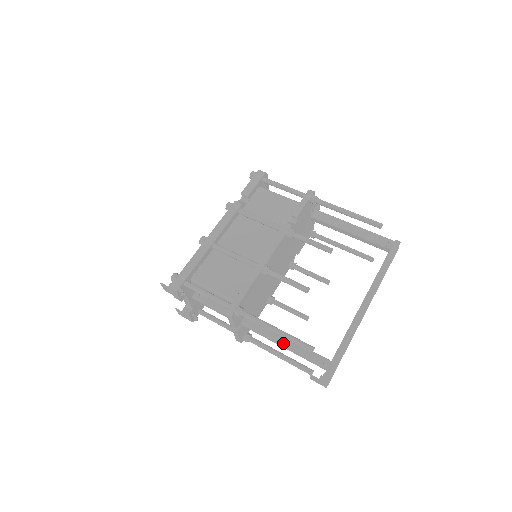
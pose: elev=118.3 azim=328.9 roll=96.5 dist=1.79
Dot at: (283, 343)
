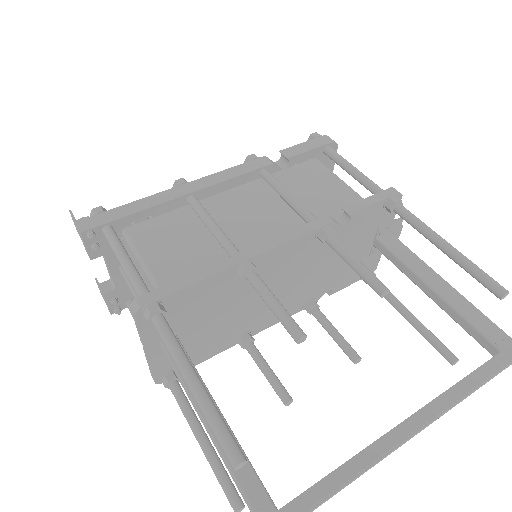
Dot at: occluded
